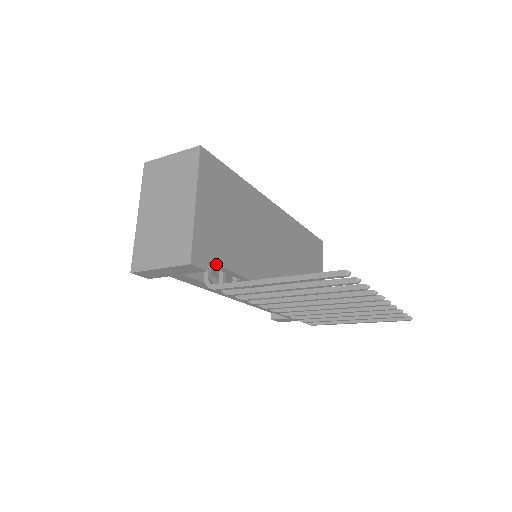
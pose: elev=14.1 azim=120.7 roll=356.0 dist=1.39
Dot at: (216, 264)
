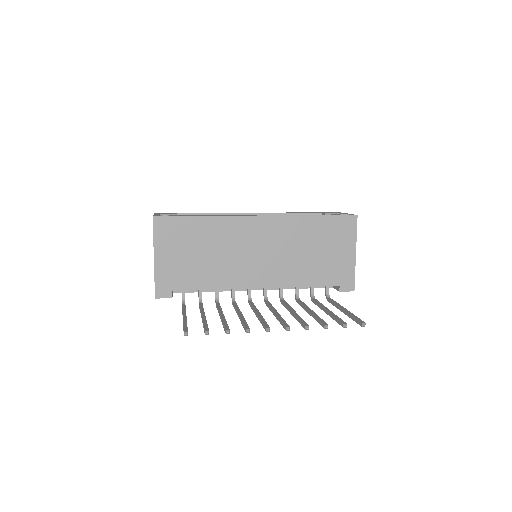
Dot at: occluded
